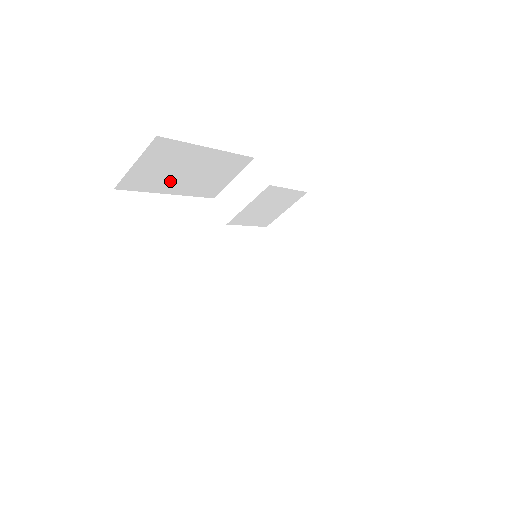
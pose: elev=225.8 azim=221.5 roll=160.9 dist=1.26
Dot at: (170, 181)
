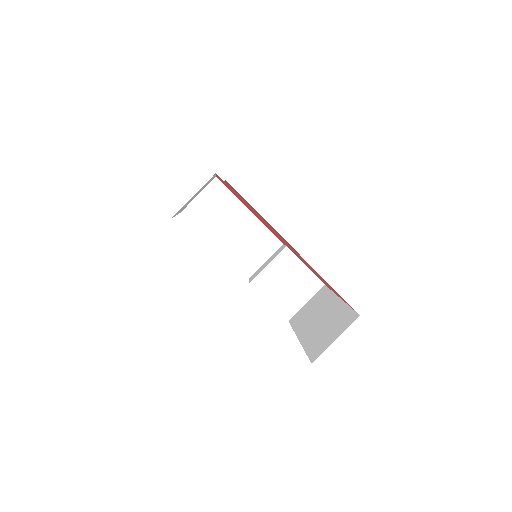
Dot at: (218, 230)
